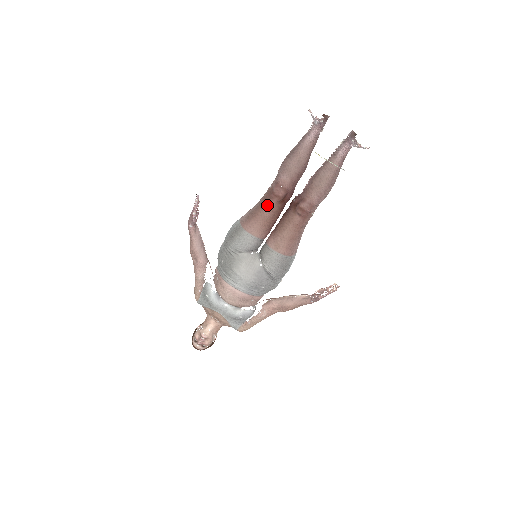
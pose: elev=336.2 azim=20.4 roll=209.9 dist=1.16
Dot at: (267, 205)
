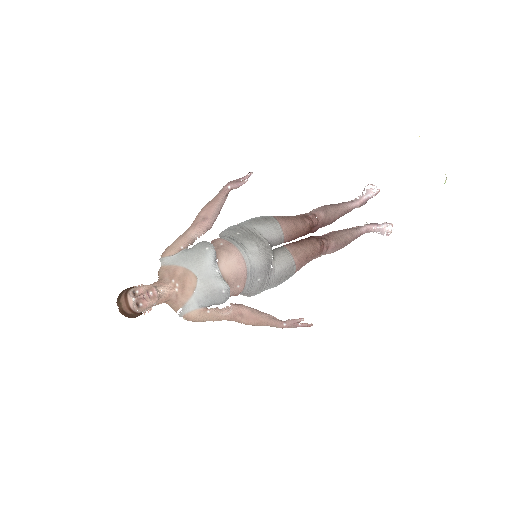
Dot at: (303, 220)
